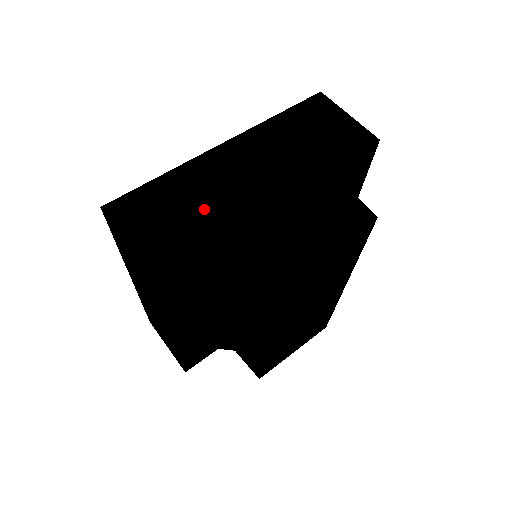
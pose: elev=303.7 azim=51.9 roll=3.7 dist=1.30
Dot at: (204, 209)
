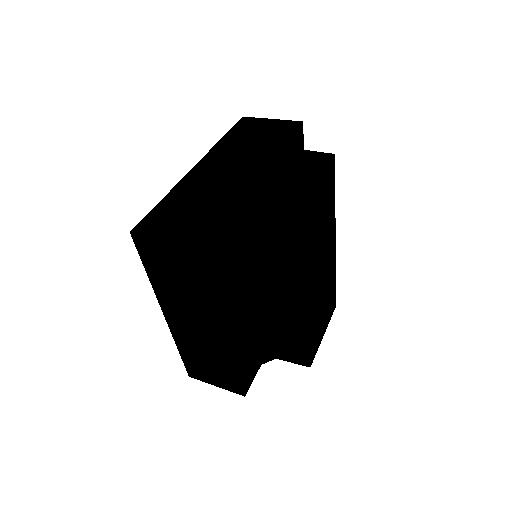
Dot at: (211, 200)
